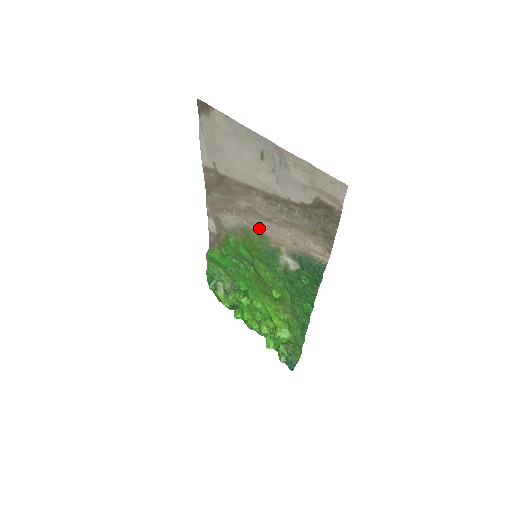
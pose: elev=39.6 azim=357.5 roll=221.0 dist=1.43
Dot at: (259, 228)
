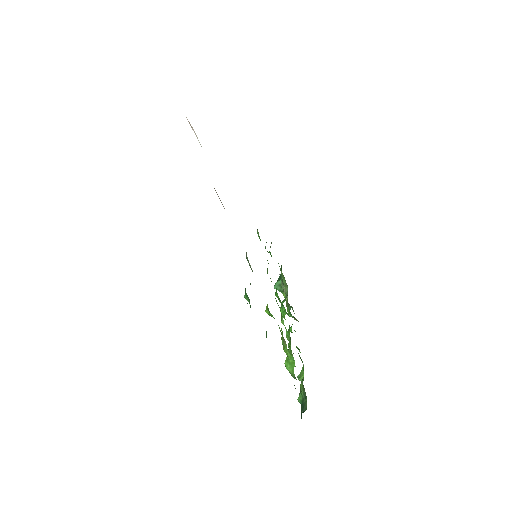
Dot at: occluded
